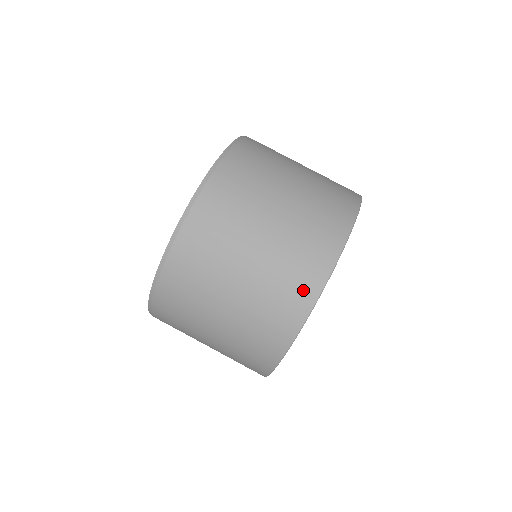
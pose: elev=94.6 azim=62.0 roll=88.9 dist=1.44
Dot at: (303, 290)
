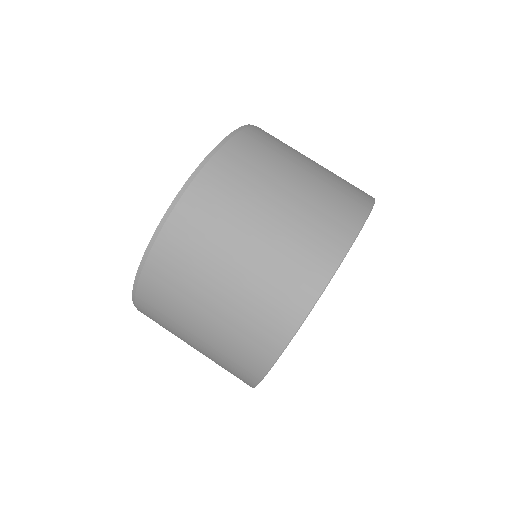
Dot at: (343, 222)
